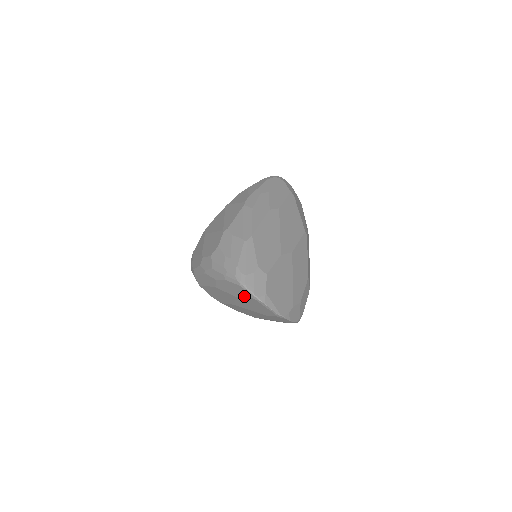
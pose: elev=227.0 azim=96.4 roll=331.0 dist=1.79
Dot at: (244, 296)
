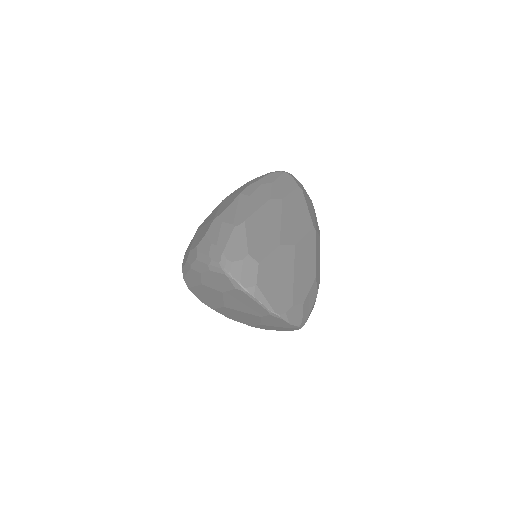
Dot at: (230, 288)
